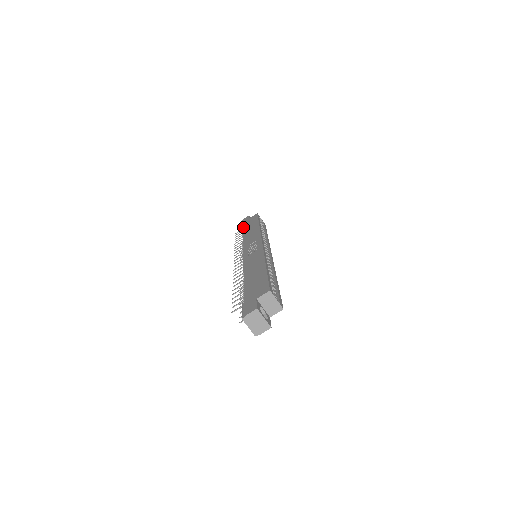
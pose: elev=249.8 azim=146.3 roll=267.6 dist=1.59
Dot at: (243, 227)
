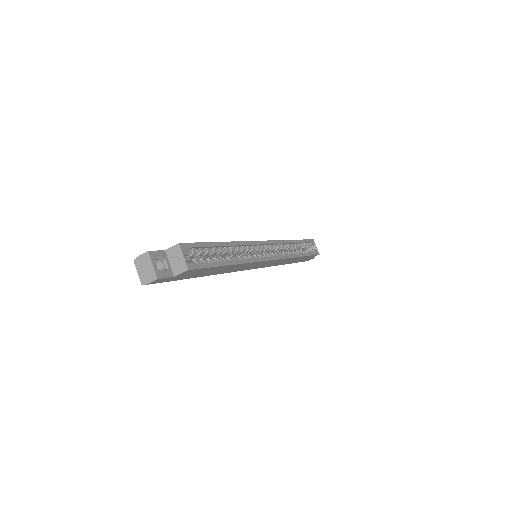
Dot at: occluded
